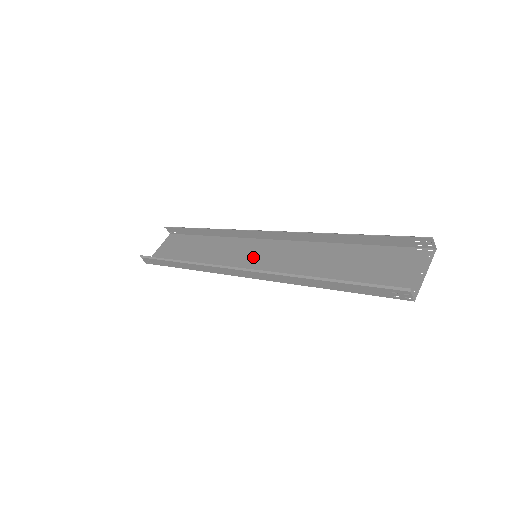
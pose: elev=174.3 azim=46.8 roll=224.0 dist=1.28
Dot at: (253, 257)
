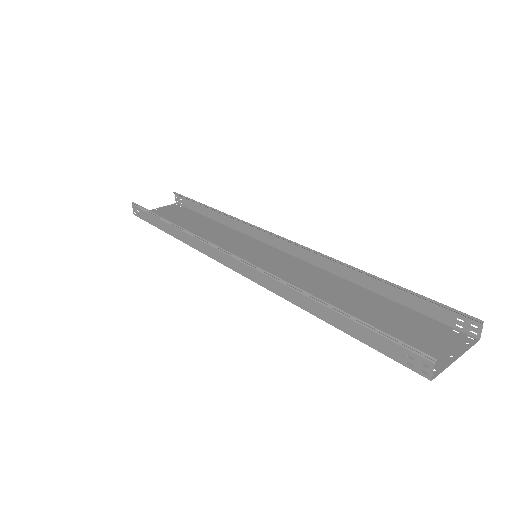
Dot at: (252, 256)
